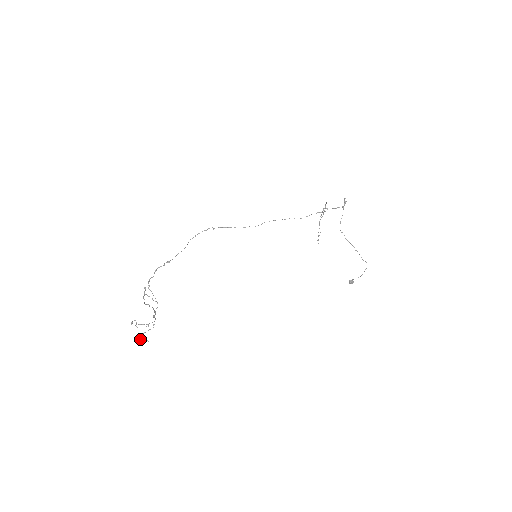
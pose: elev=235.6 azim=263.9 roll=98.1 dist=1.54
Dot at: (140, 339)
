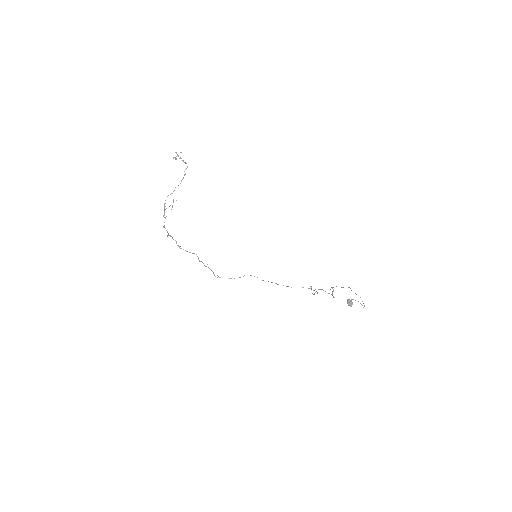
Dot at: (176, 153)
